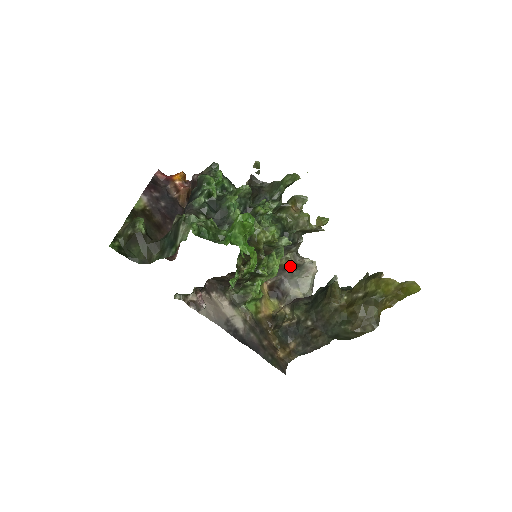
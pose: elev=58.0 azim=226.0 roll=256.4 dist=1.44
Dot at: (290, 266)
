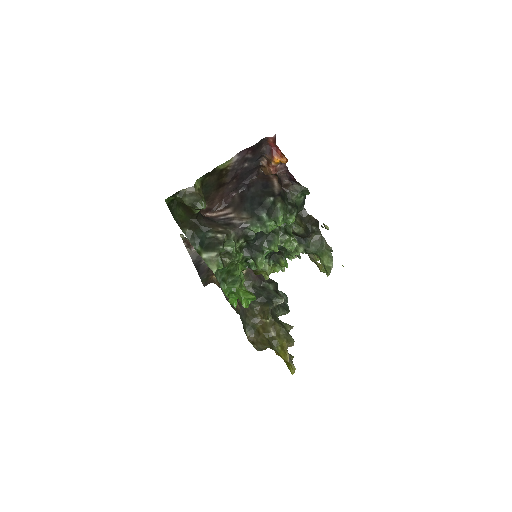
Dot at: occluded
